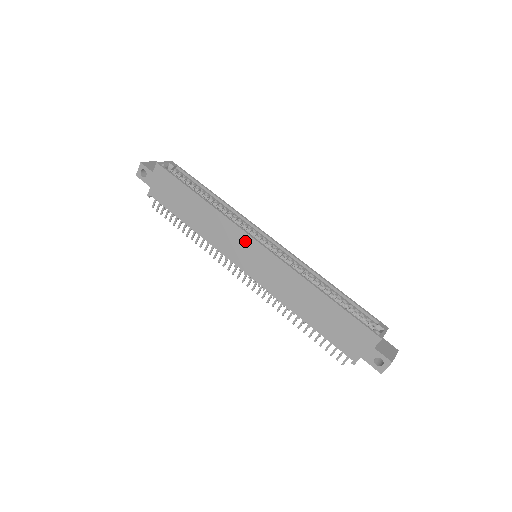
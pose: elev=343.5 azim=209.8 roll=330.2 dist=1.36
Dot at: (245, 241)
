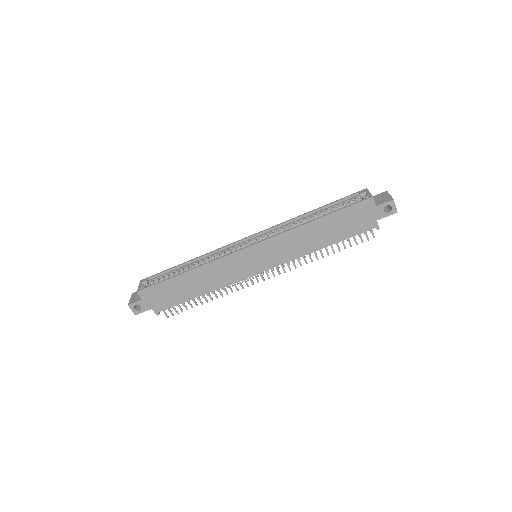
Dot at: (241, 257)
